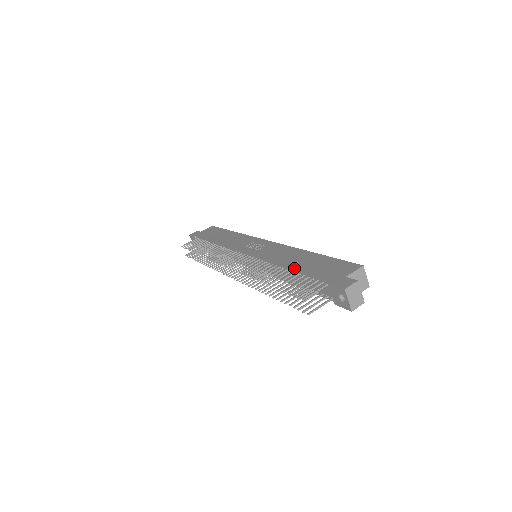
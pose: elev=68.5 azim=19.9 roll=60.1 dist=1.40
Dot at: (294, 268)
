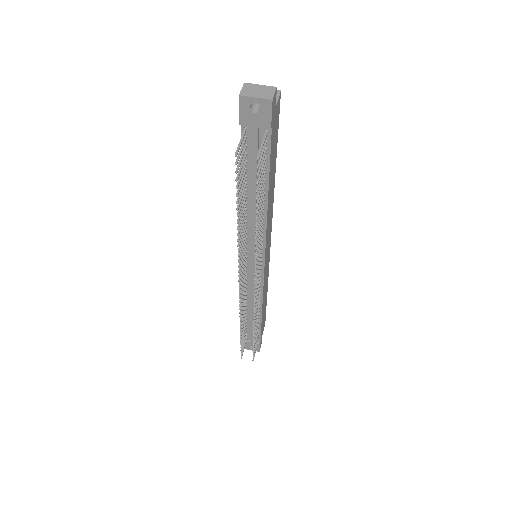
Dot at: occluded
